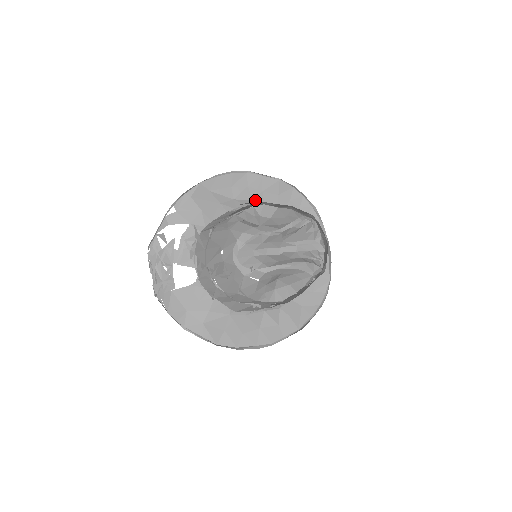
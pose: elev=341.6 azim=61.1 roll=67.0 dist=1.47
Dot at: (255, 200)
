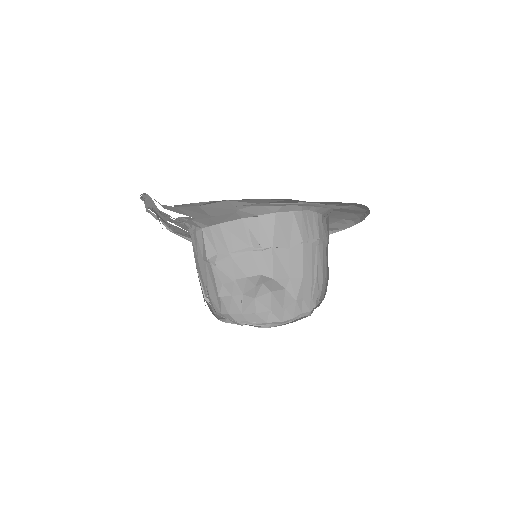
Dot at: (291, 202)
